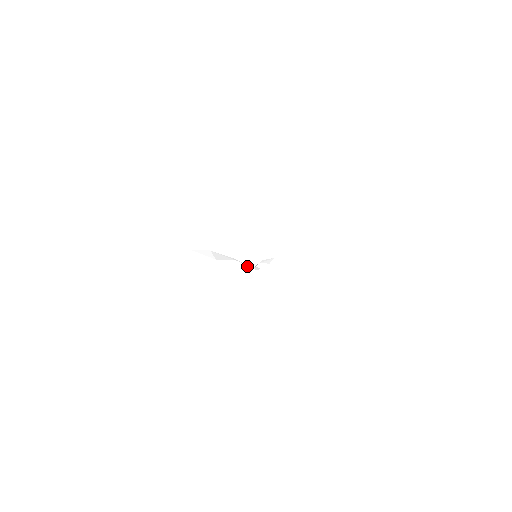
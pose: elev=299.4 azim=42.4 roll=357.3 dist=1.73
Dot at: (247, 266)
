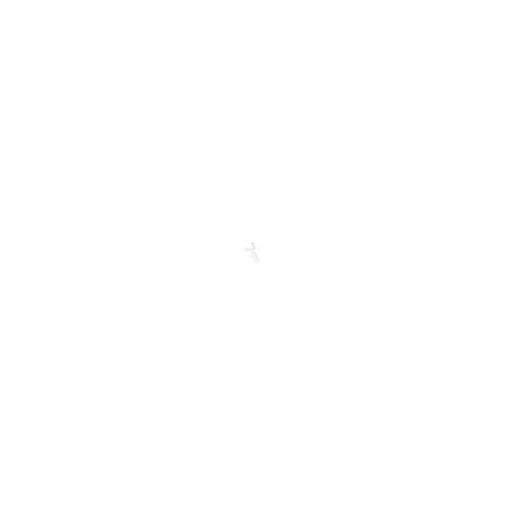
Dot at: (244, 250)
